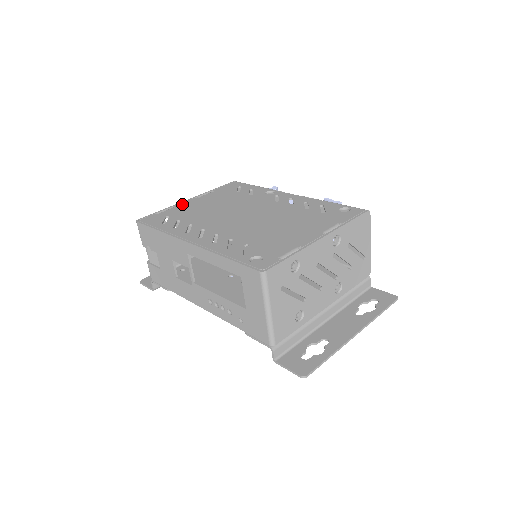
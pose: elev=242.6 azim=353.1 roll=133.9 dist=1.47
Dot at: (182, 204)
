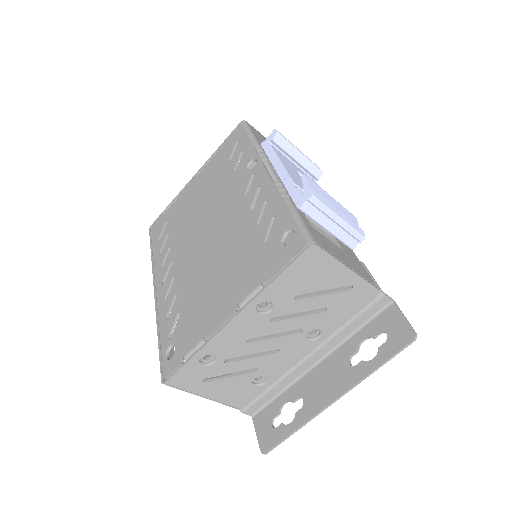
Dot at: (184, 191)
